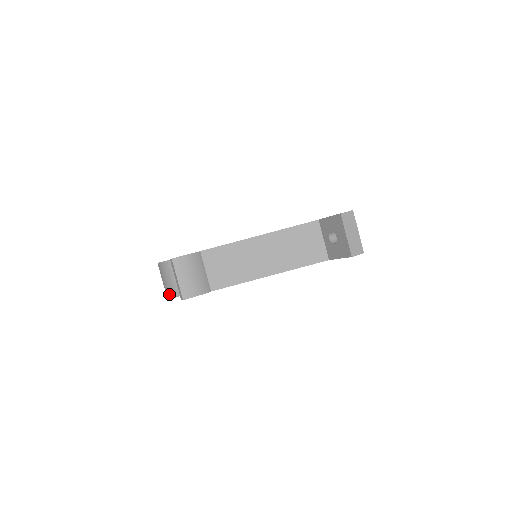
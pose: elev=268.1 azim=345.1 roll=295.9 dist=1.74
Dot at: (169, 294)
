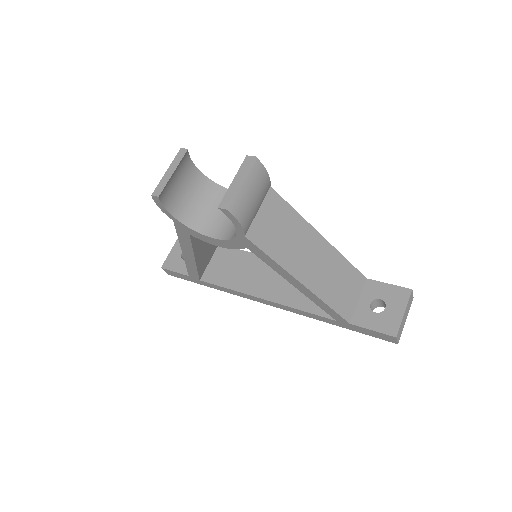
Dot at: (163, 191)
